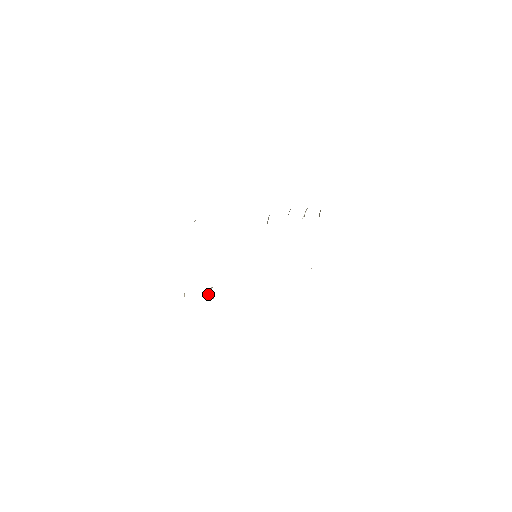
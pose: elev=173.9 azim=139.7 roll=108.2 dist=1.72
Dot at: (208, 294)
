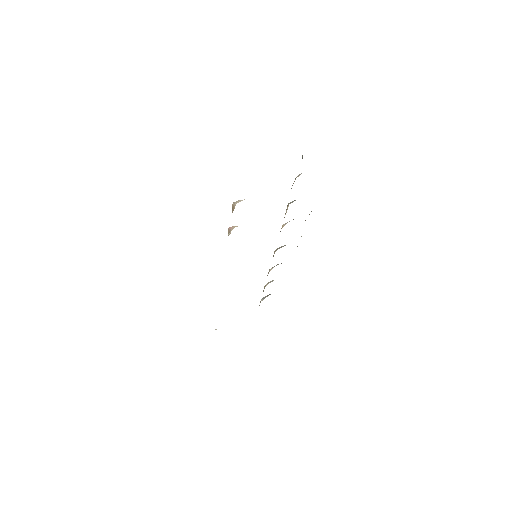
Dot at: occluded
